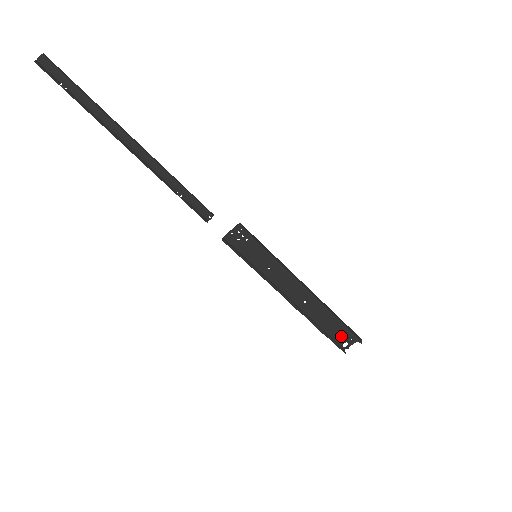
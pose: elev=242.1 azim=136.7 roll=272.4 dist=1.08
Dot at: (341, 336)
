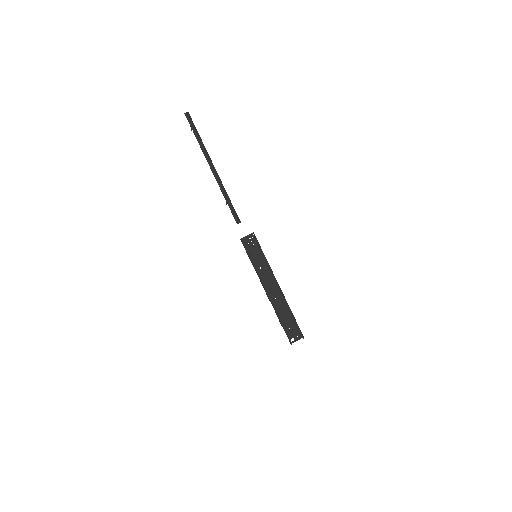
Dot at: (291, 332)
